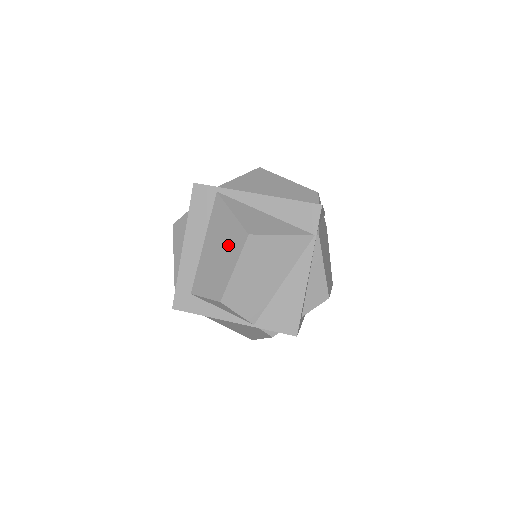
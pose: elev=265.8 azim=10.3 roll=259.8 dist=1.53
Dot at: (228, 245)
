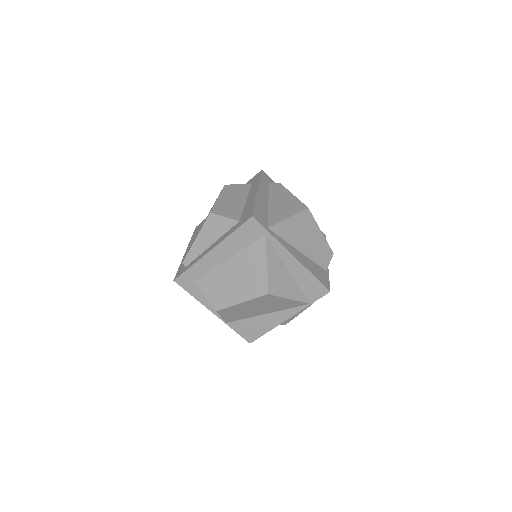
Dot at: (248, 283)
